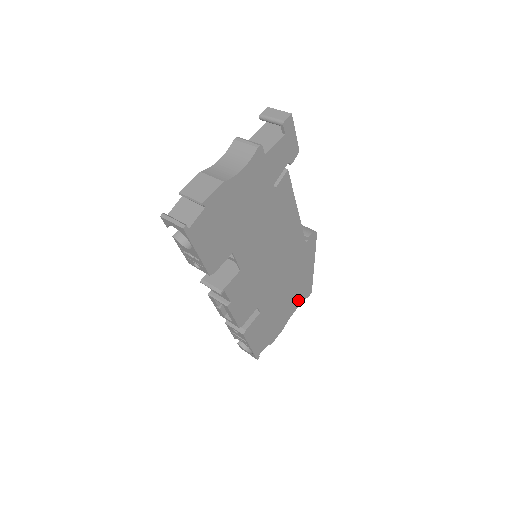
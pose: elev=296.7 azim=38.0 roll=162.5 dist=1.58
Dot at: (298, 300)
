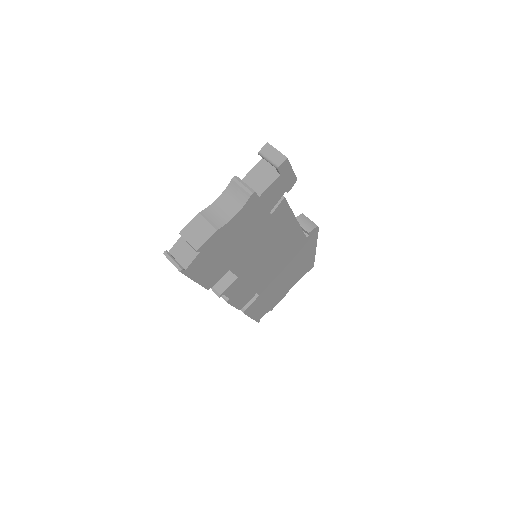
Dot at: (299, 275)
